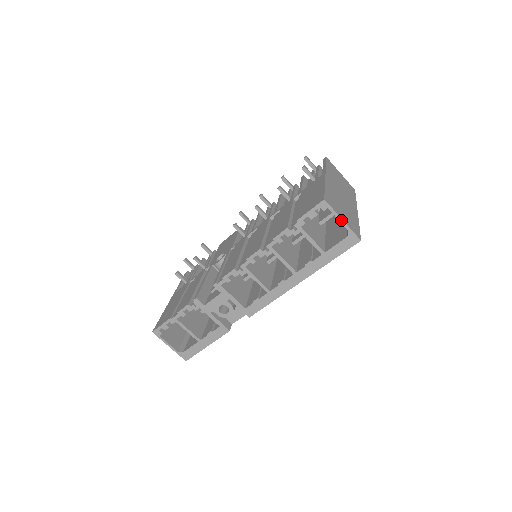
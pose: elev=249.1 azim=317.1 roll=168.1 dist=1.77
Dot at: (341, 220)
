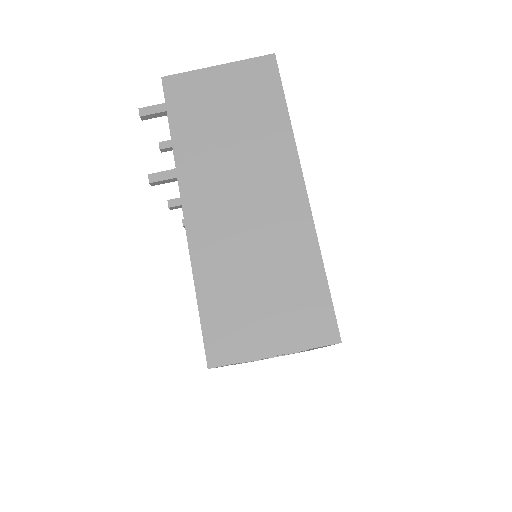
Dot at: (271, 356)
